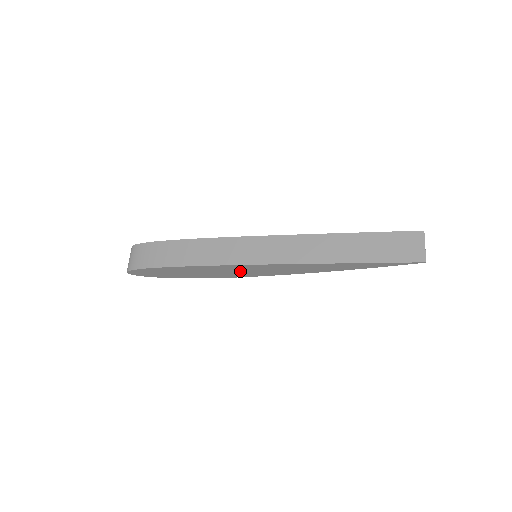
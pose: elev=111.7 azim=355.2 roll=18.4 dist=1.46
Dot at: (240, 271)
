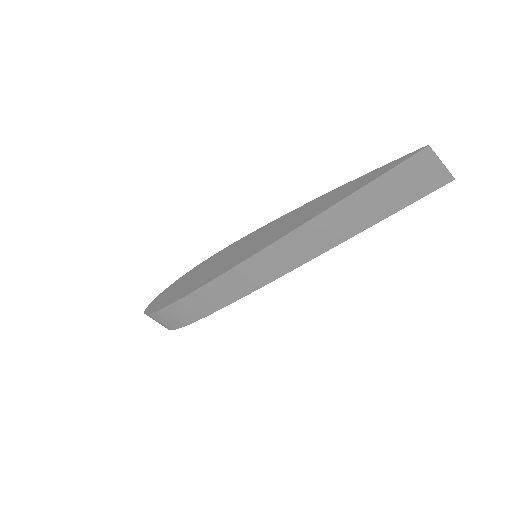
Dot at: occluded
